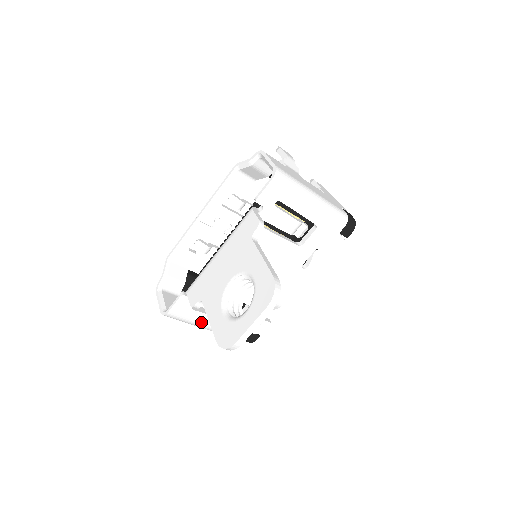
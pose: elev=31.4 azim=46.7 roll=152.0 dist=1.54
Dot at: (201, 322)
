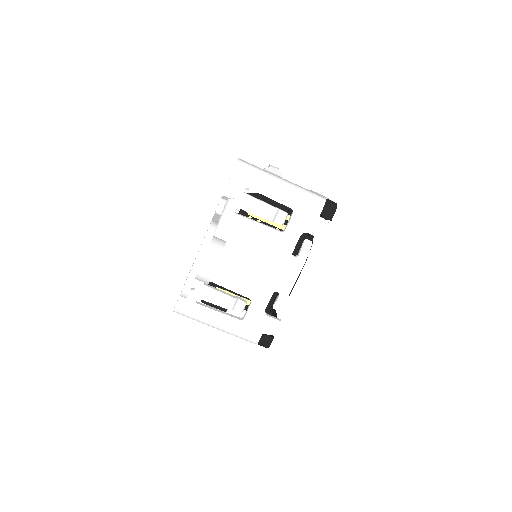
Dot at: (209, 318)
